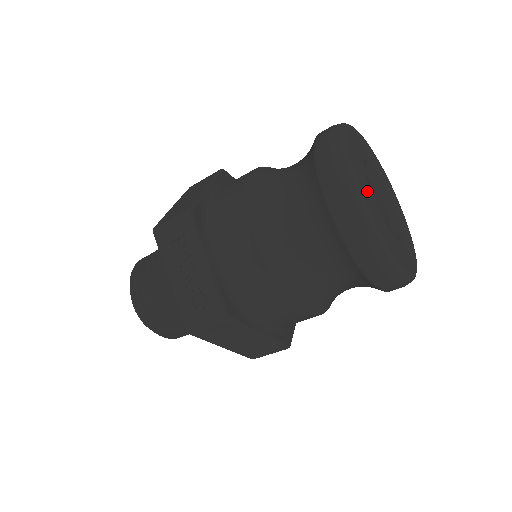
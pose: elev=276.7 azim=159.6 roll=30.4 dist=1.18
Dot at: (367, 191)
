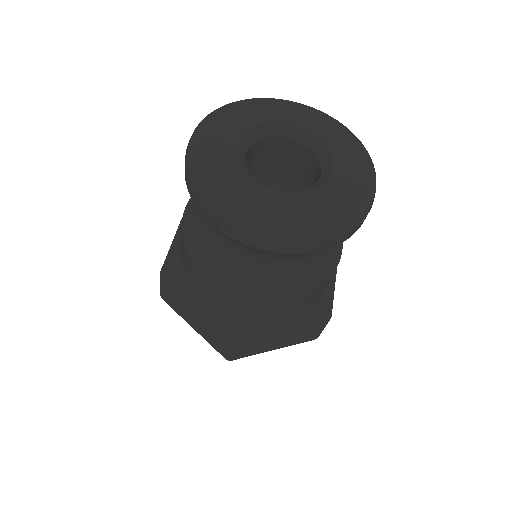
Dot at: (238, 181)
